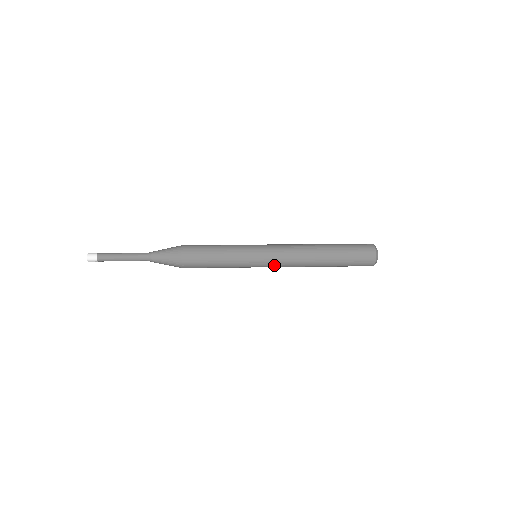
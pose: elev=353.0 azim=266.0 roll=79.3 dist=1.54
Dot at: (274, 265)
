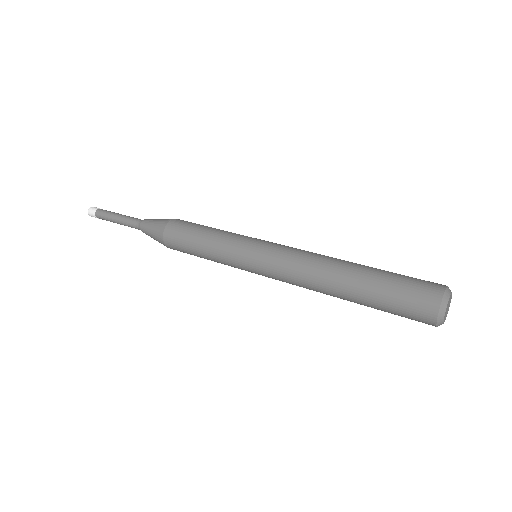
Dot at: (273, 278)
